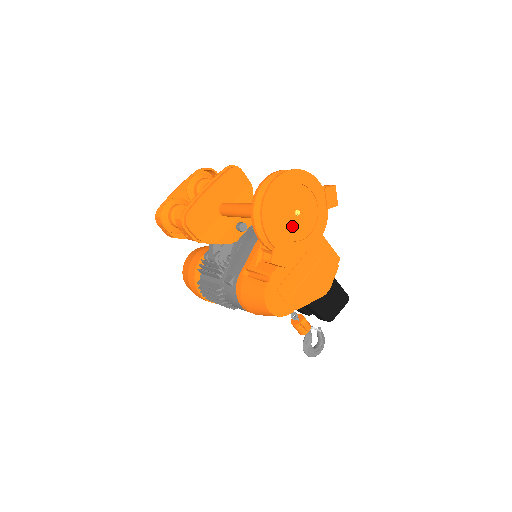
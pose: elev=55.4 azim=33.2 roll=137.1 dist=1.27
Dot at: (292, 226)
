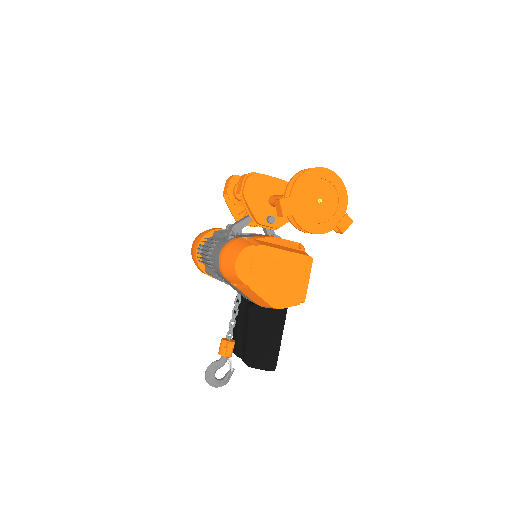
Dot at: (310, 203)
